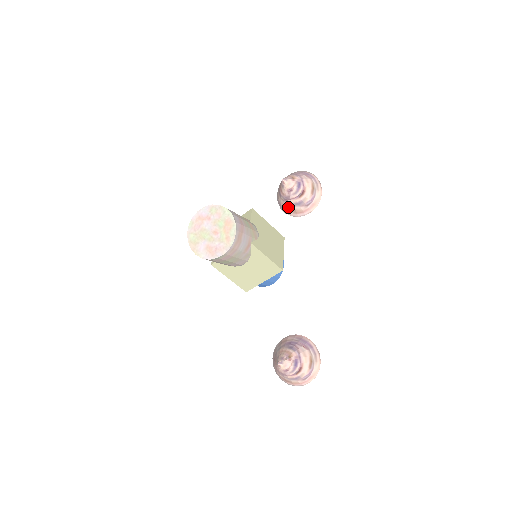
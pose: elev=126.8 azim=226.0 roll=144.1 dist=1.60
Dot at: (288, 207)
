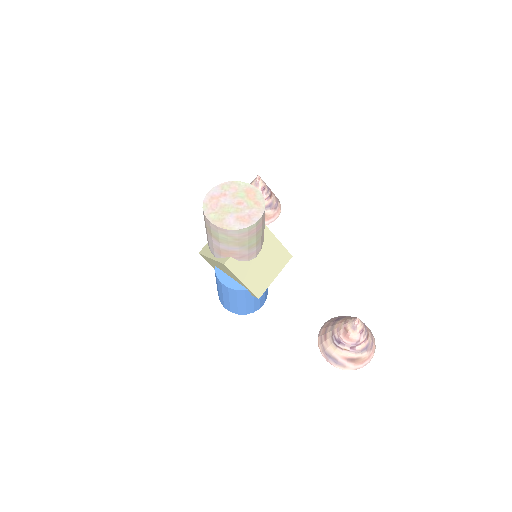
Dot at: occluded
